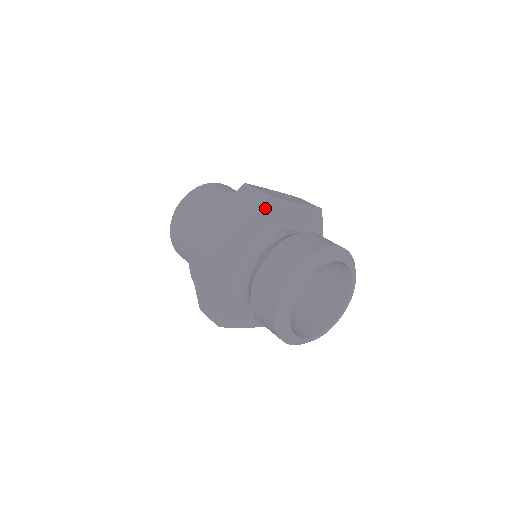
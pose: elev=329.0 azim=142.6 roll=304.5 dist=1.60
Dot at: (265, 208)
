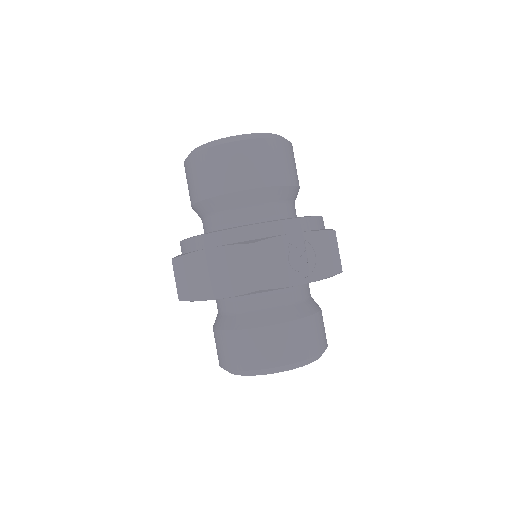
Dot at: (253, 293)
